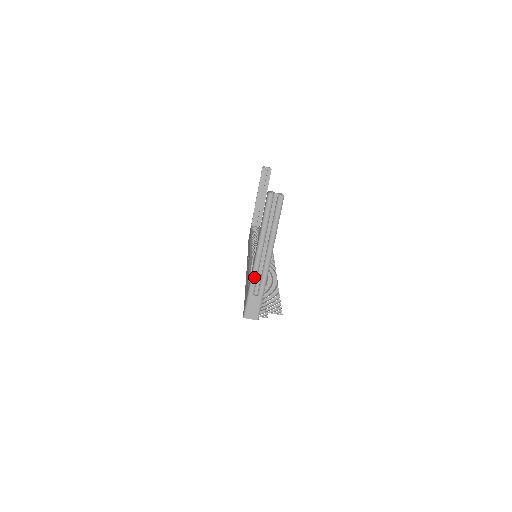
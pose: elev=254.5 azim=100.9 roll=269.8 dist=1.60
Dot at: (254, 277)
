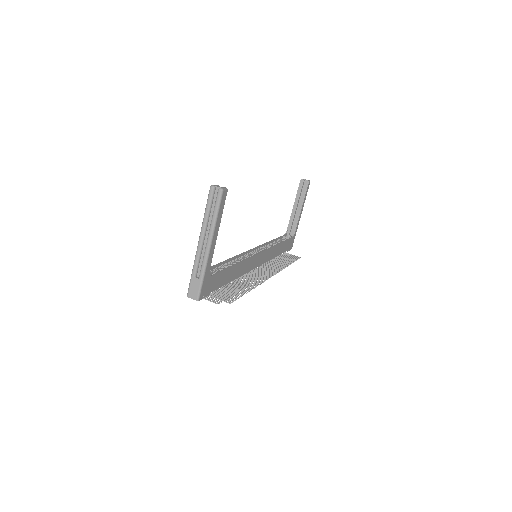
Dot at: (196, 260)
